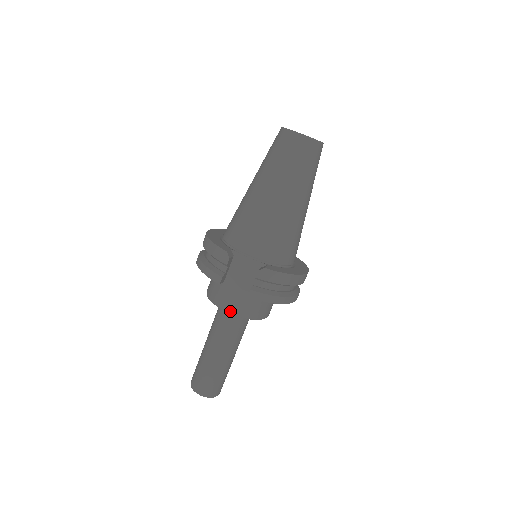
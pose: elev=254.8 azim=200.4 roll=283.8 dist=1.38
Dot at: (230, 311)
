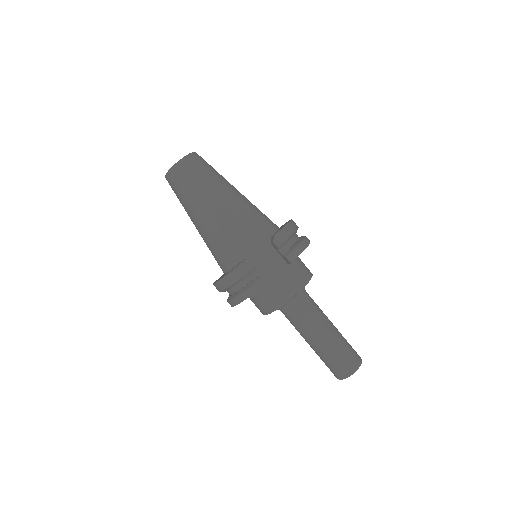
Dot at: (294, 293)
